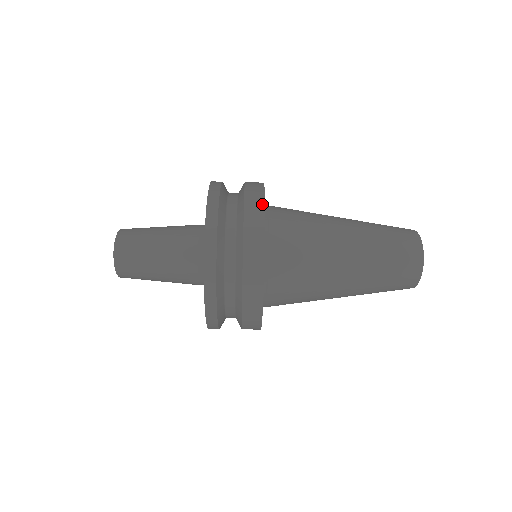
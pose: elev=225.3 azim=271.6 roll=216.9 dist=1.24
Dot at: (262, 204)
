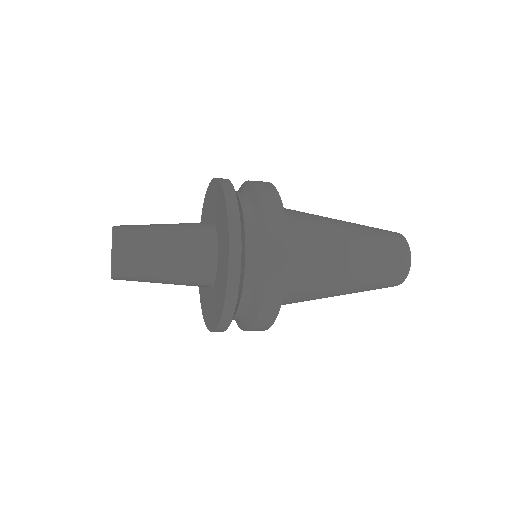
Dot at: (283, 219)
